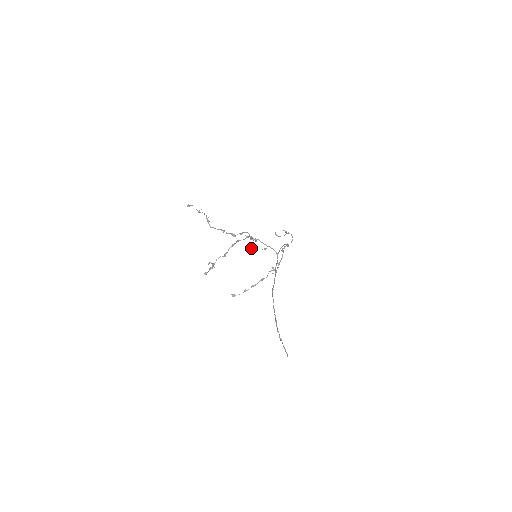
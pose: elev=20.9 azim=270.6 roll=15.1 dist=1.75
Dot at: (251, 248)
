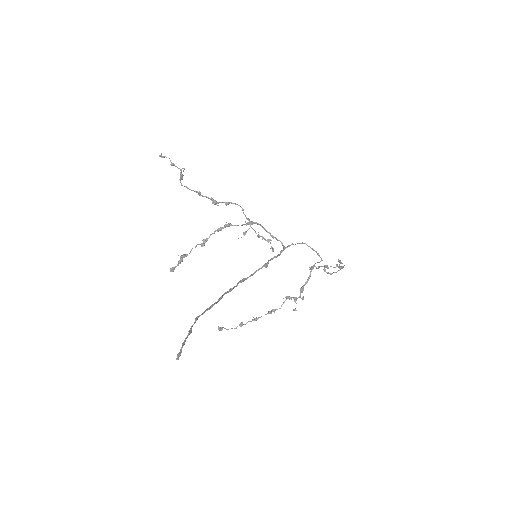
Dot at: (244, 234)
